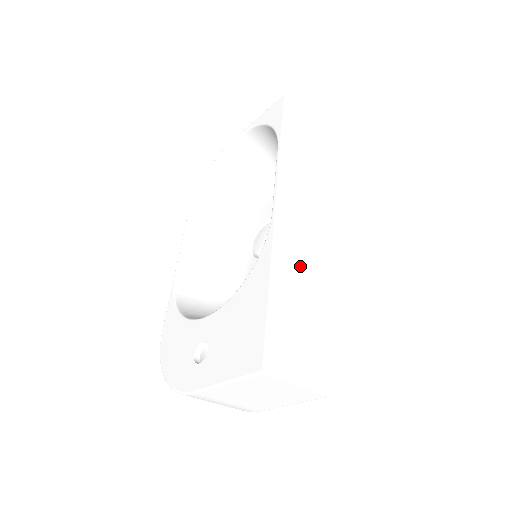
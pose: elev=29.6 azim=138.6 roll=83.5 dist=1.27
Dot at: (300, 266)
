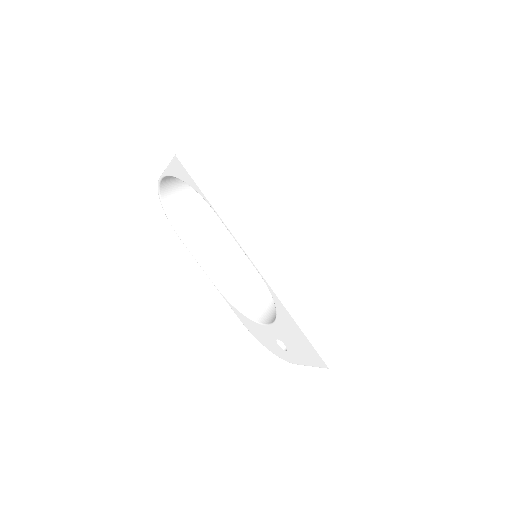
Dot at: (299, 283)
